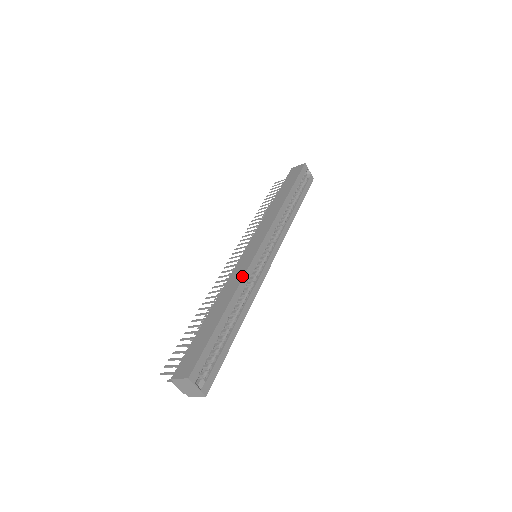
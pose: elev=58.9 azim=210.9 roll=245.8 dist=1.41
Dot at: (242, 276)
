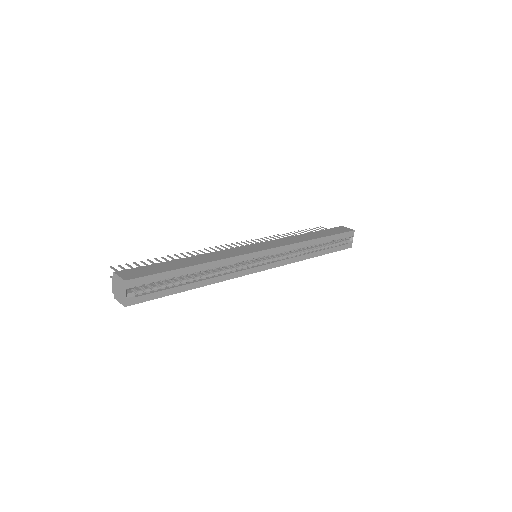
Dot at: (231, 256)
